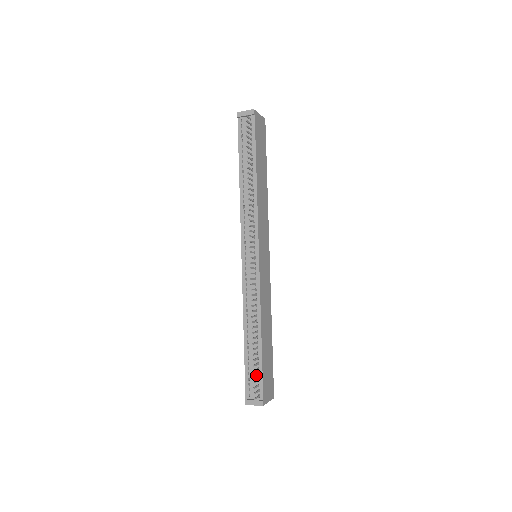
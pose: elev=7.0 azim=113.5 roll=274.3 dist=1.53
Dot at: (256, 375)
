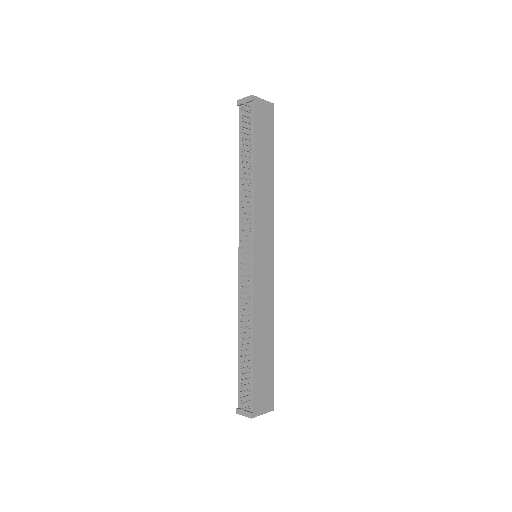
Dot at: (245, 385)
